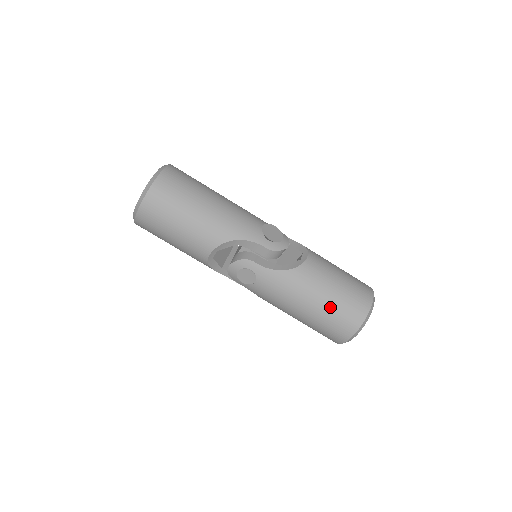
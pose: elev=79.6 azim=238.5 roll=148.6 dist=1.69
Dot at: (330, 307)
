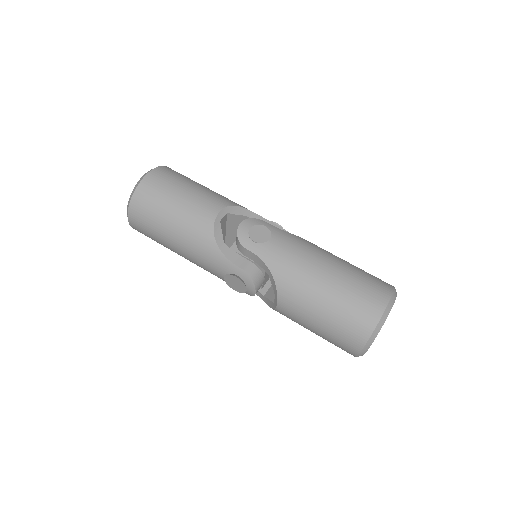
Dot at: (355, 269)
